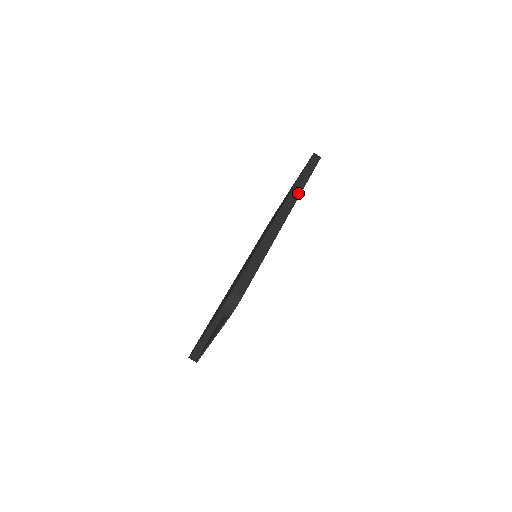
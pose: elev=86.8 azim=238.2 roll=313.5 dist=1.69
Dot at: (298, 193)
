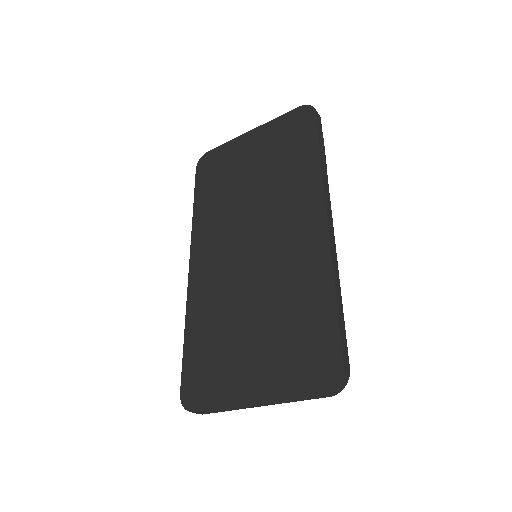
Dot at: (327, 182)
